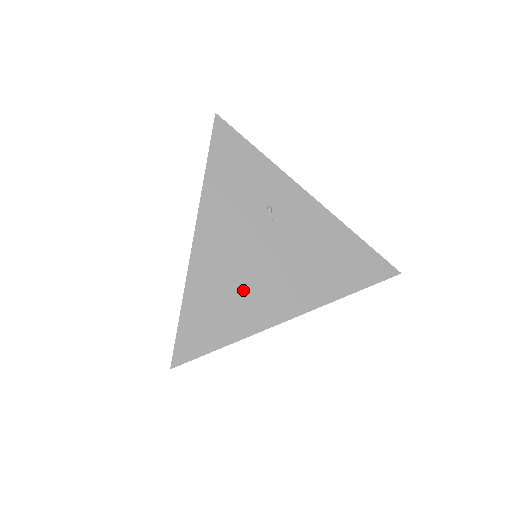
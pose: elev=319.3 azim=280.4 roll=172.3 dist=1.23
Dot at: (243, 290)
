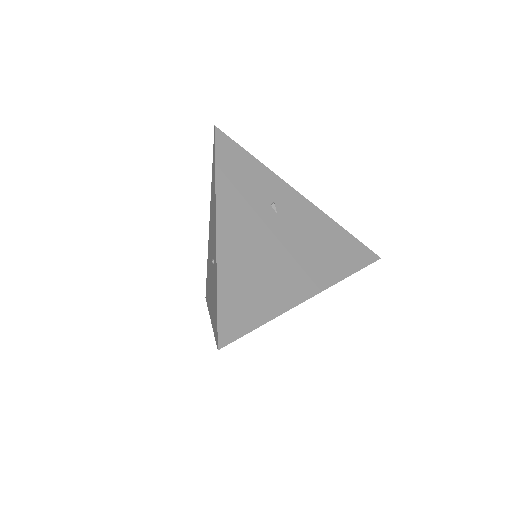
Dot at: (266, 274)
